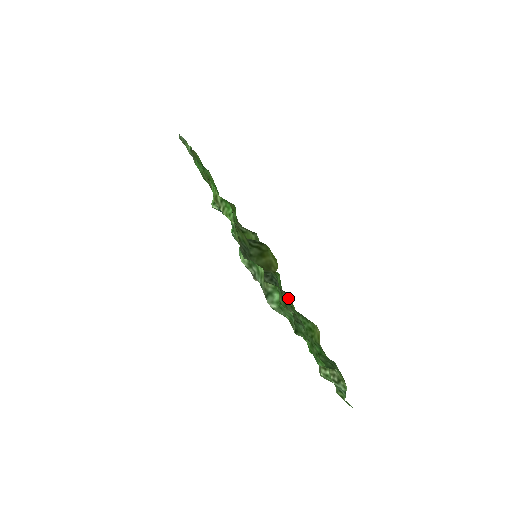
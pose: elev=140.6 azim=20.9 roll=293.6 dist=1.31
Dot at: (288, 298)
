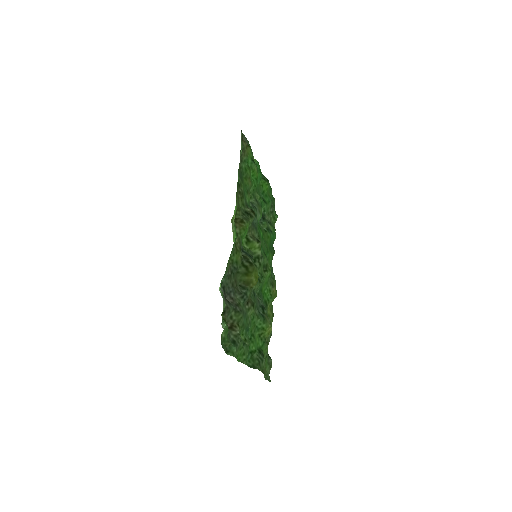
Dot at: (251, 310)
